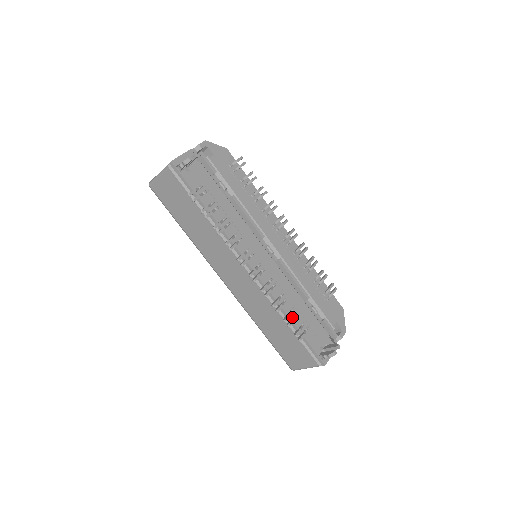
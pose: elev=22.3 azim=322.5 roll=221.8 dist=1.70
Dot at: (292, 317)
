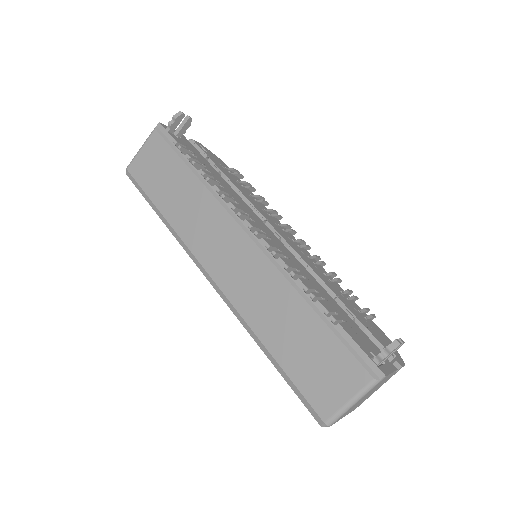
Dot at: occluded
